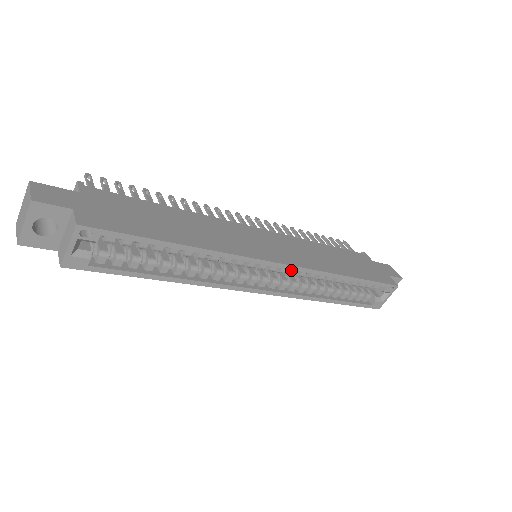
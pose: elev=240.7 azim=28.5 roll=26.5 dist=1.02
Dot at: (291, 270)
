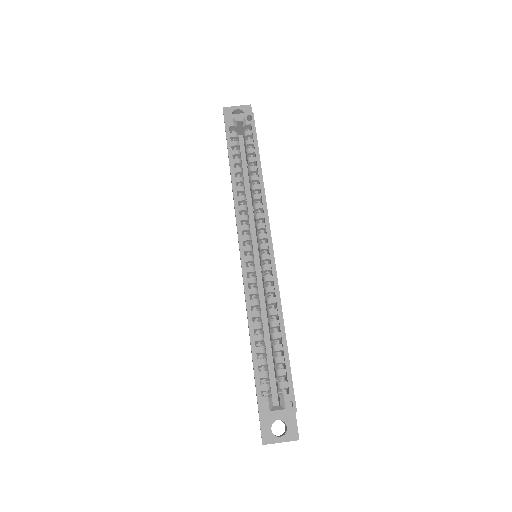
Dot at: (268, 264)
